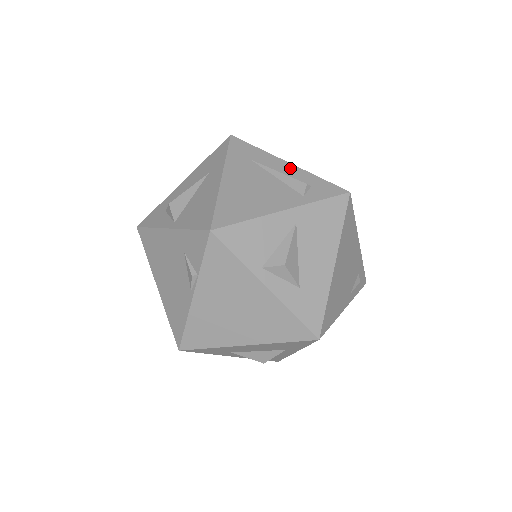
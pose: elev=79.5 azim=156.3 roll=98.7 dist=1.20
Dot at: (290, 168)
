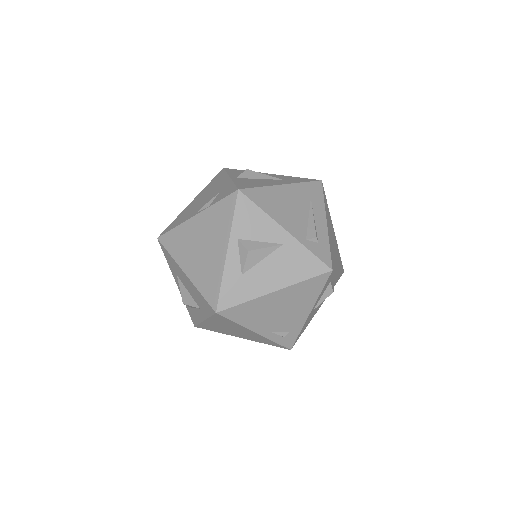
Dot at: (323, 225)
